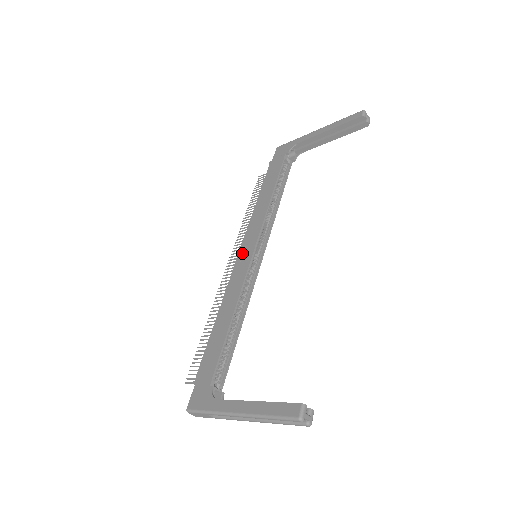
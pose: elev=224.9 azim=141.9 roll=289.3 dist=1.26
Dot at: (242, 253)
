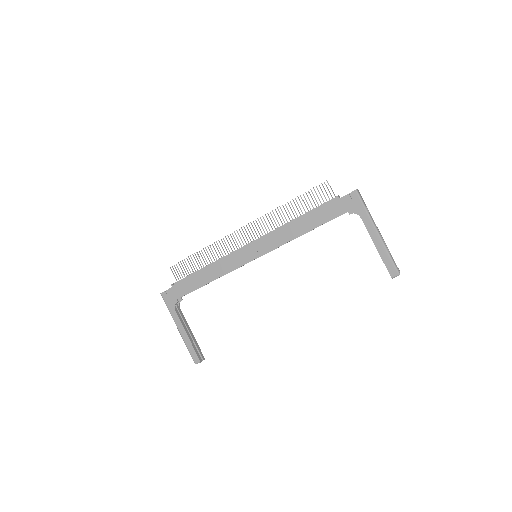
Dot at: (250, 249)
